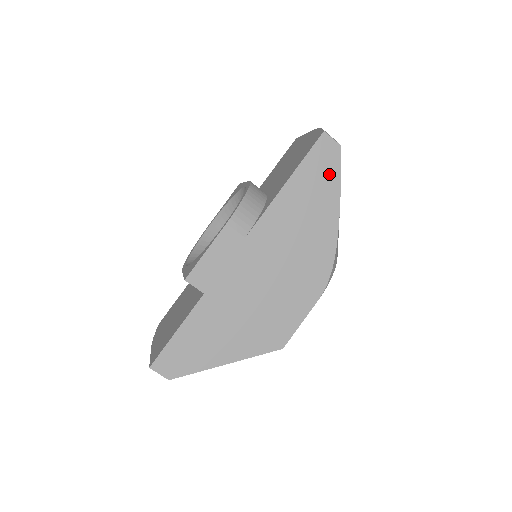
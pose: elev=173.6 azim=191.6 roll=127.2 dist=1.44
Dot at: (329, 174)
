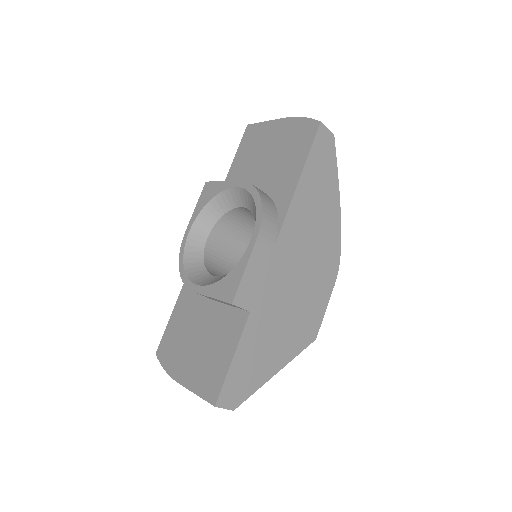
Dot at: (329, 164)
